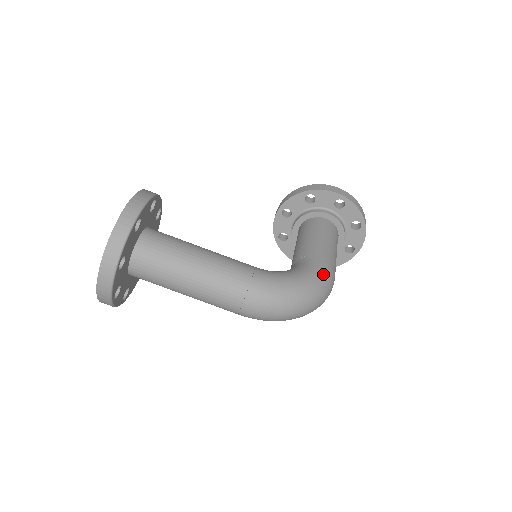
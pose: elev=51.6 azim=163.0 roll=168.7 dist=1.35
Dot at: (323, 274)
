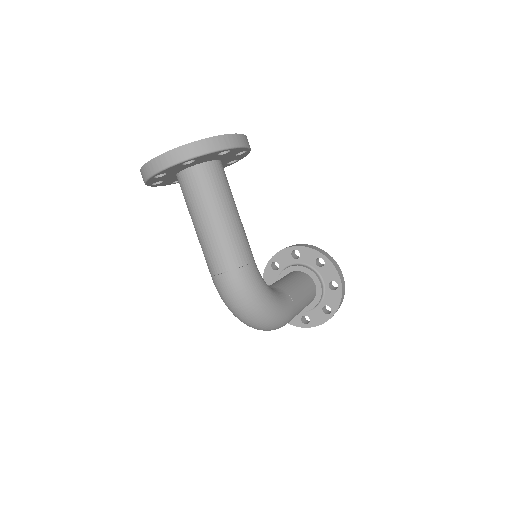
Dot at: (285, 313)
